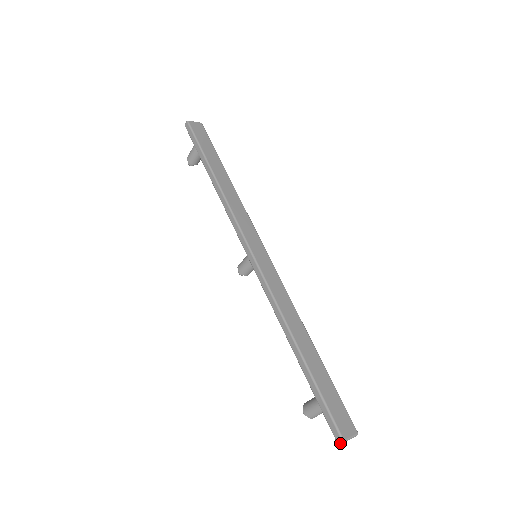
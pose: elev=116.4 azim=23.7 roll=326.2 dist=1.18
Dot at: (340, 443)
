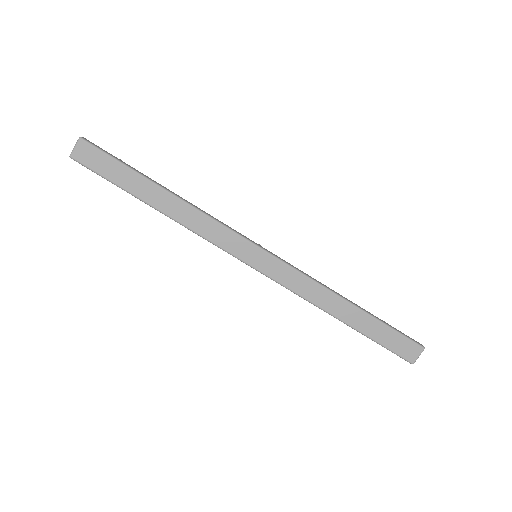
Dot at: (411, 363)
